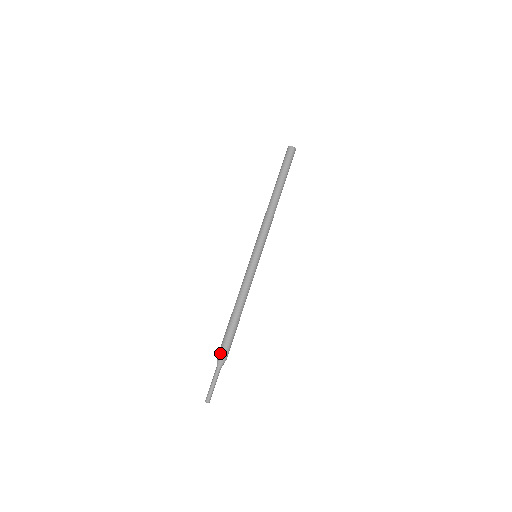
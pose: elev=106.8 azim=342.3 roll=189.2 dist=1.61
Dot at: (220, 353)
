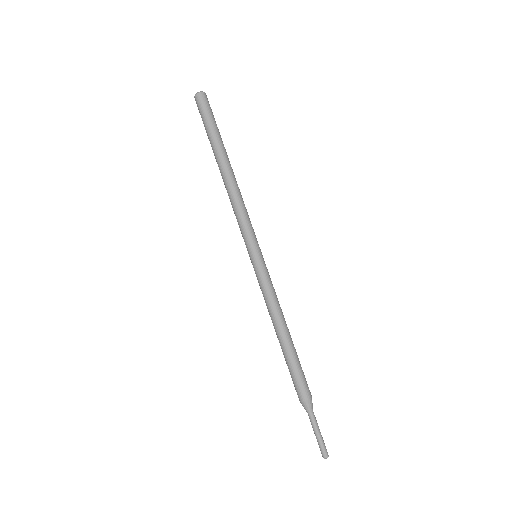
Dot at: (305, 395)
